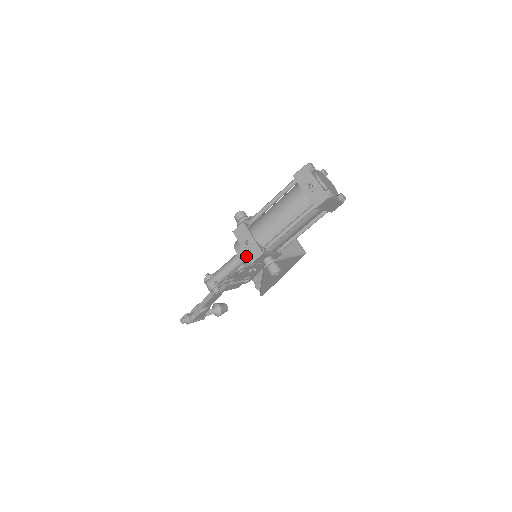
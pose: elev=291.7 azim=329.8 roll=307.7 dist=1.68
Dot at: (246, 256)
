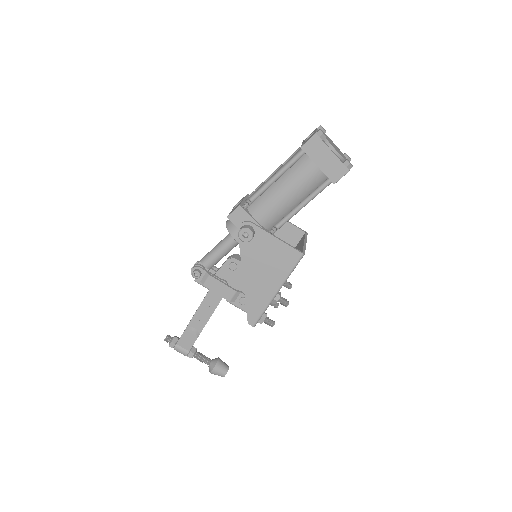
Dot at: occluded
